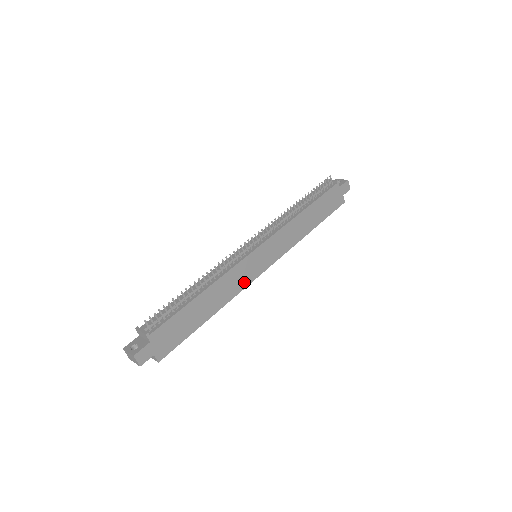
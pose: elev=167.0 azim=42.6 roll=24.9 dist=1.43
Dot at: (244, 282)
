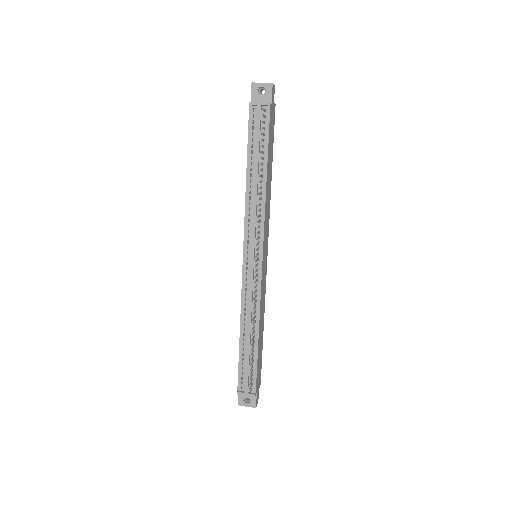
Dot at: (265, 285)
